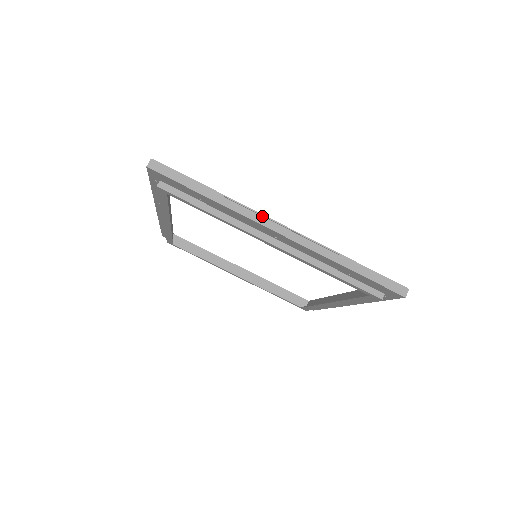
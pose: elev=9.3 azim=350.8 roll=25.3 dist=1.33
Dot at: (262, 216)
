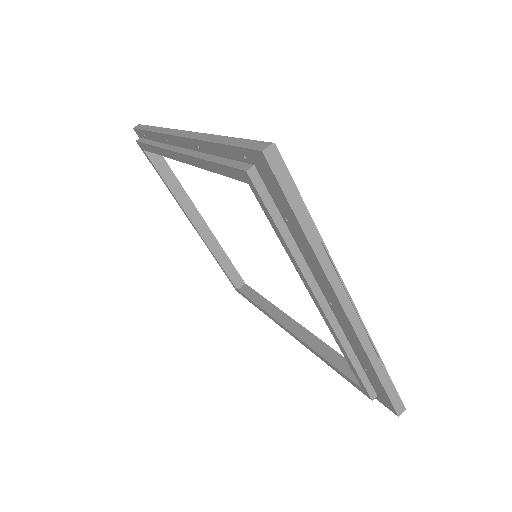
Dot at: (342, 284)
